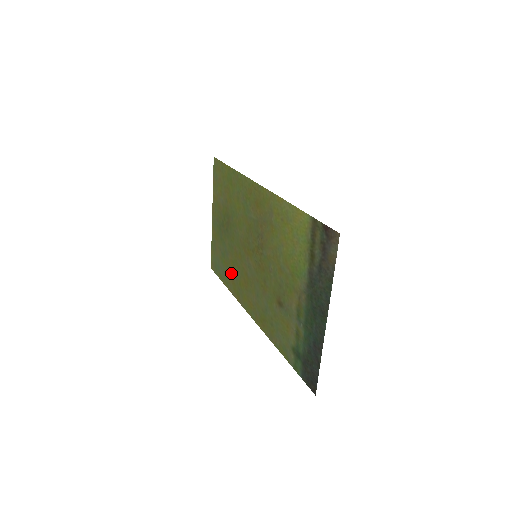
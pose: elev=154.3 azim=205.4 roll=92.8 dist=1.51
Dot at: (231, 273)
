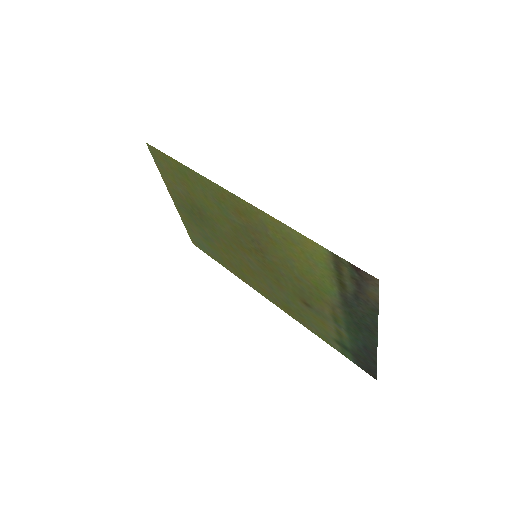
Dot at: (225, 258)
